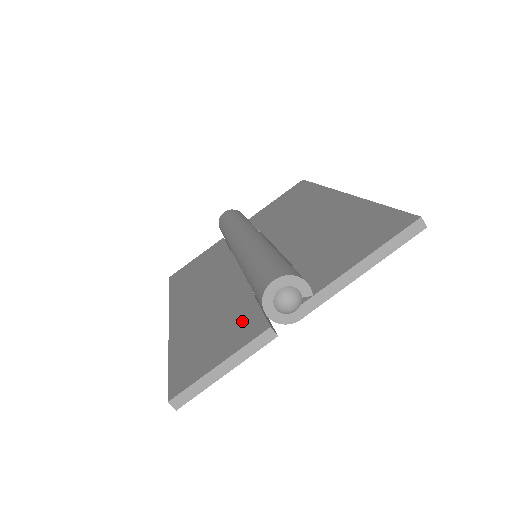
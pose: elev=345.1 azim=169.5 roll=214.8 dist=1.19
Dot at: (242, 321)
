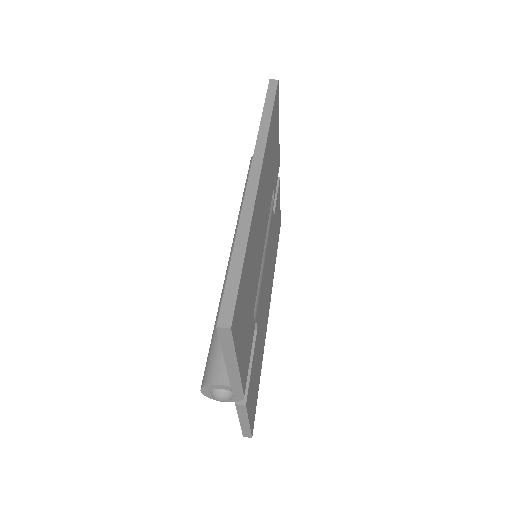
Dot at: occluded
